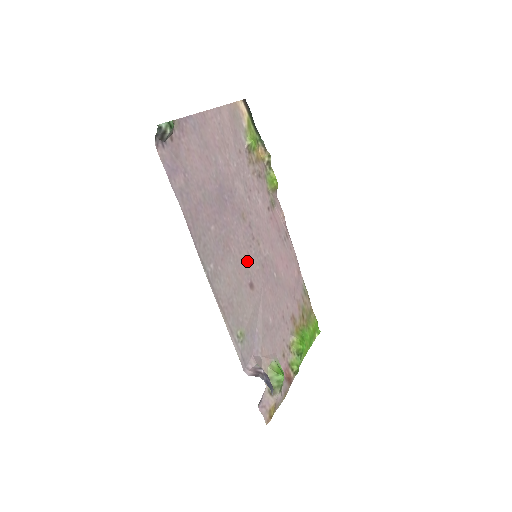
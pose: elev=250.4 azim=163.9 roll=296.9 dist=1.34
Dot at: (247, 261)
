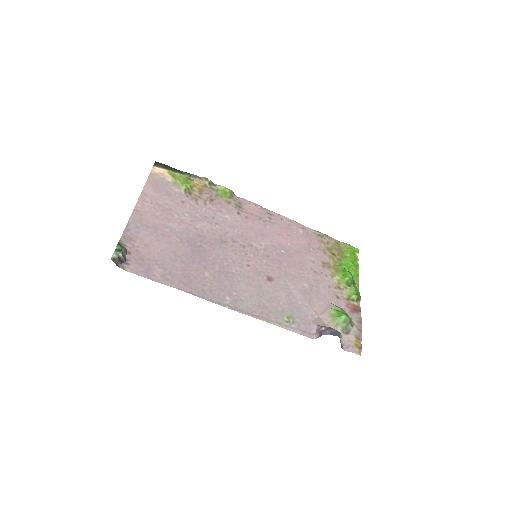
Dot at: (252, 267)
